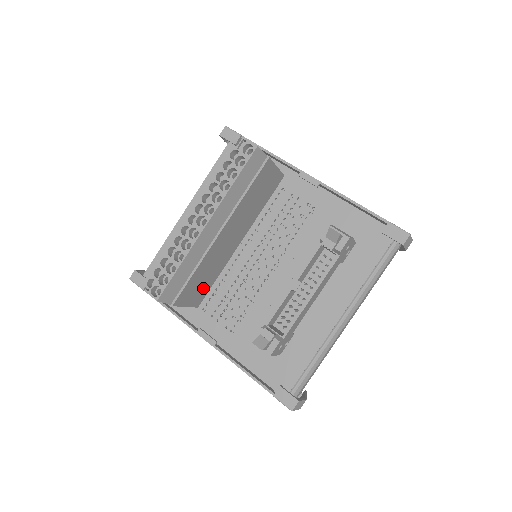
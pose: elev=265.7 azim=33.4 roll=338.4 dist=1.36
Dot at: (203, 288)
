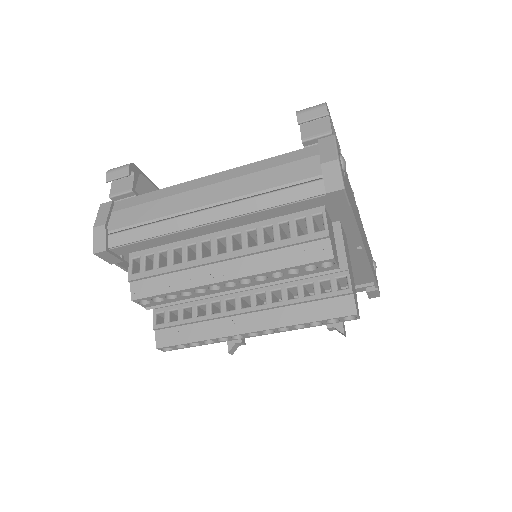
Dot at: occluded
